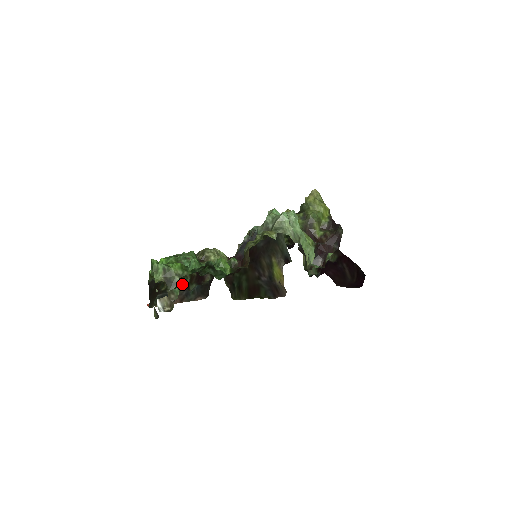
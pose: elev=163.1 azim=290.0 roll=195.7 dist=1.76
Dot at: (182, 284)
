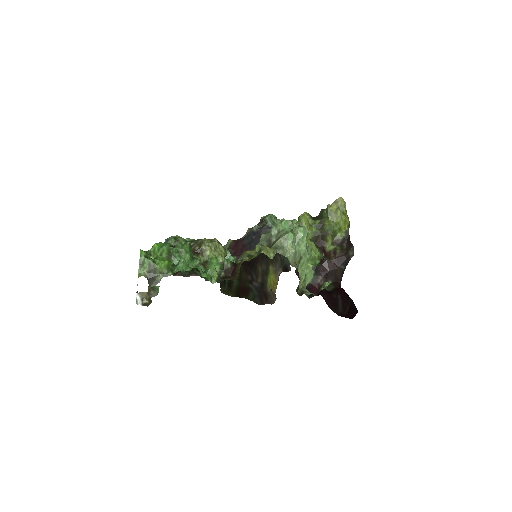
Dot at: occluded
